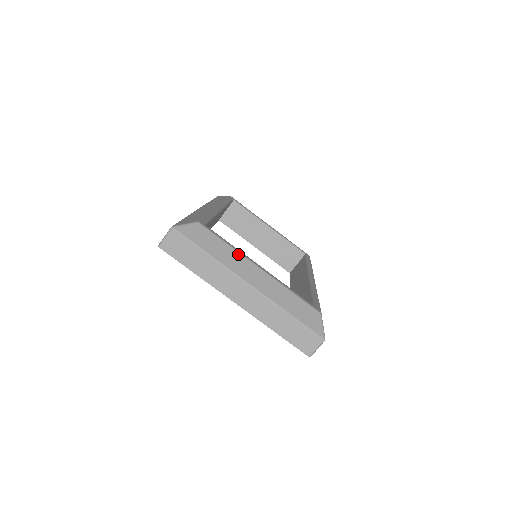
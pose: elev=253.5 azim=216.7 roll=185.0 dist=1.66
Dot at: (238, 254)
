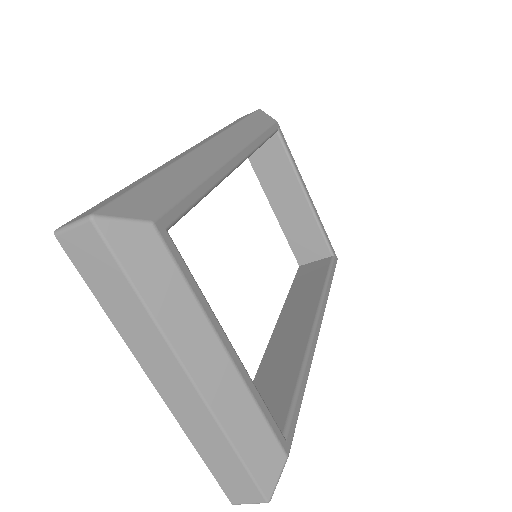
Dot at: (200, 314)
